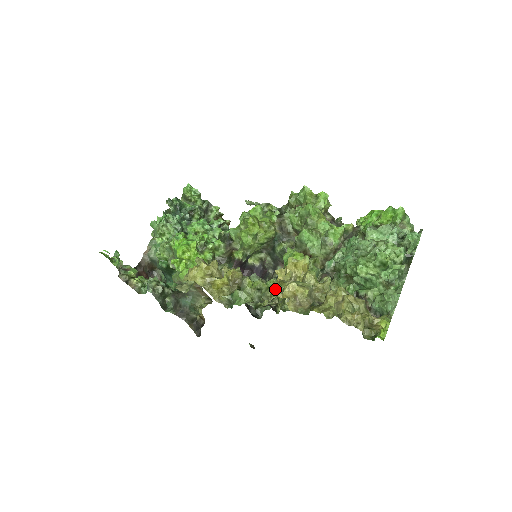
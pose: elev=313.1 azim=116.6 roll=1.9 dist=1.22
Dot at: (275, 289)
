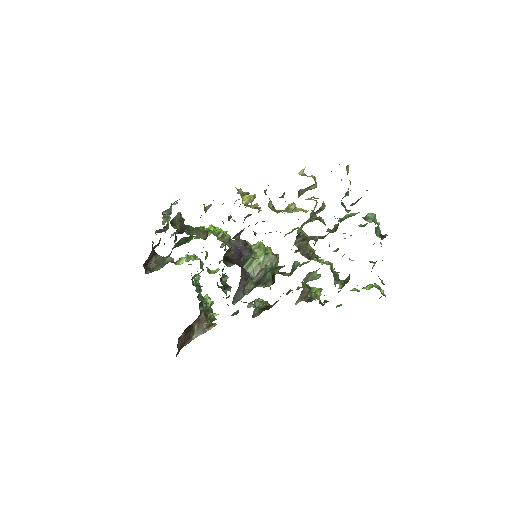
Dot at: occluded
